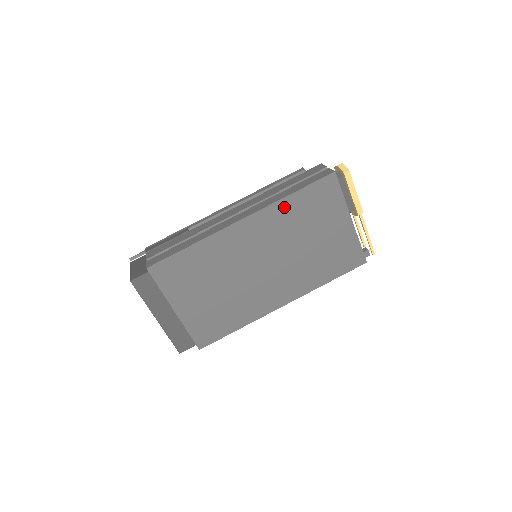
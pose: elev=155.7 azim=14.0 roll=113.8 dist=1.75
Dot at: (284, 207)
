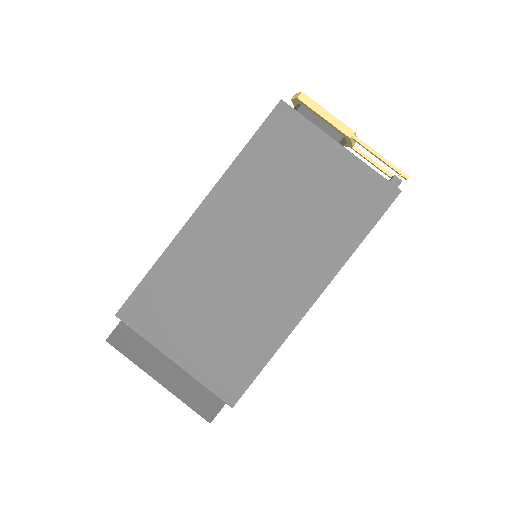
Dot at: (242, 170)
